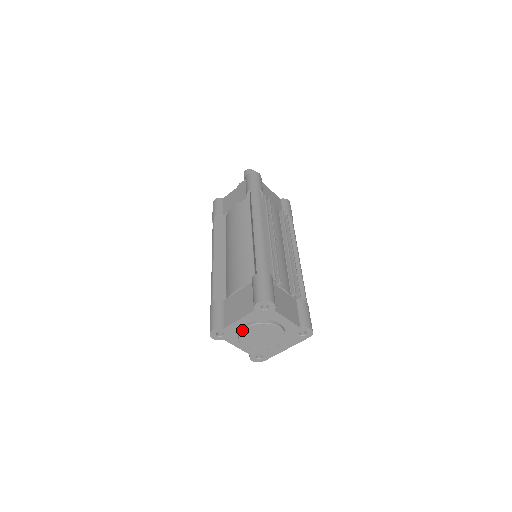
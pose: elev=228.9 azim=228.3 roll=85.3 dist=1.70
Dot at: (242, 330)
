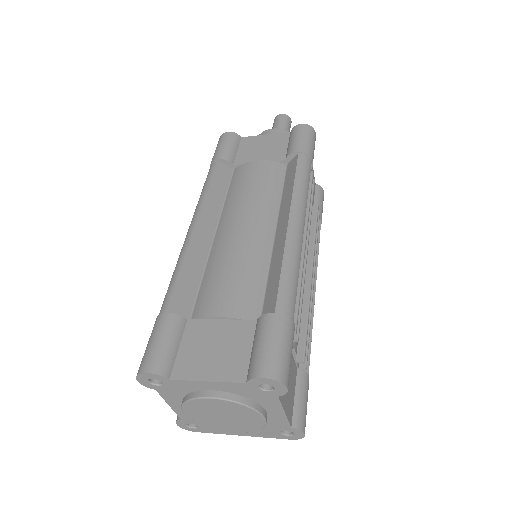
Dot at: (201, 397)
